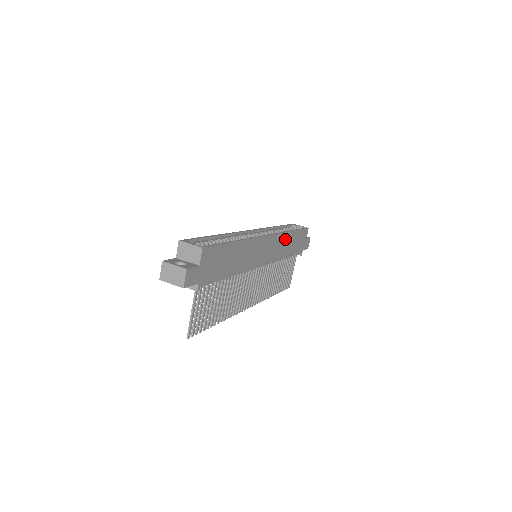
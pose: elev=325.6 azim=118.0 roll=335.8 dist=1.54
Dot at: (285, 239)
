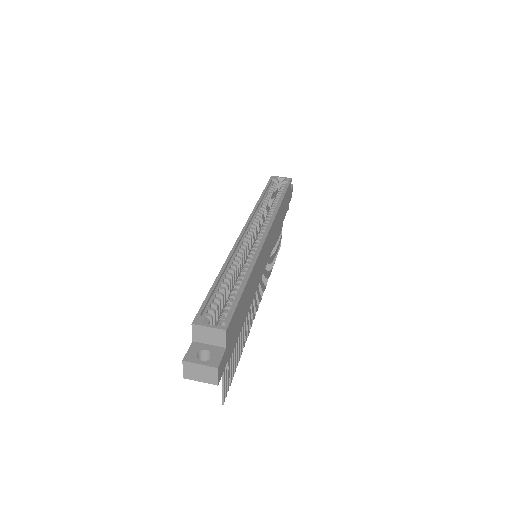
Dot at: (278, 216)
